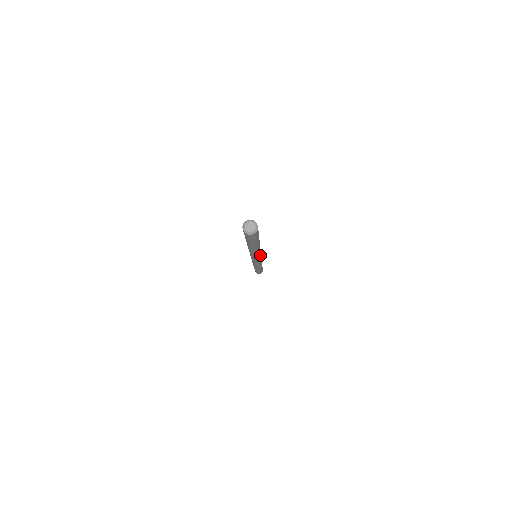
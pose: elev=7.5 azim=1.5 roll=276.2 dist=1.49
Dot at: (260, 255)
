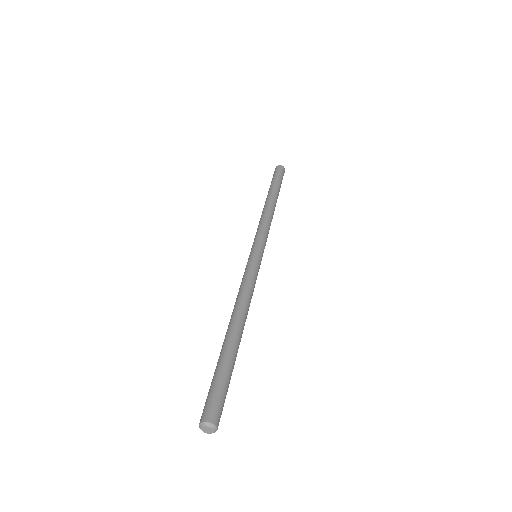
Dot at: (257, 274)
